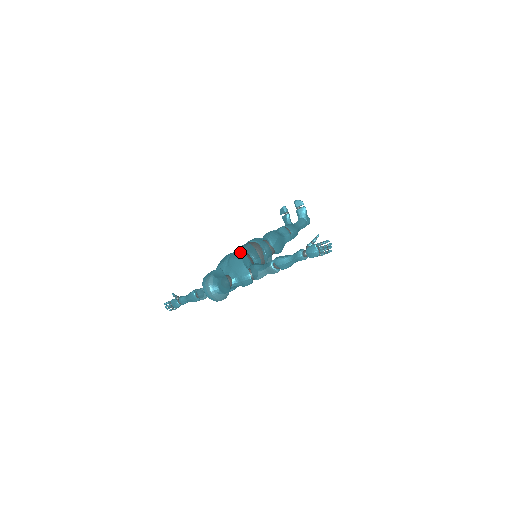
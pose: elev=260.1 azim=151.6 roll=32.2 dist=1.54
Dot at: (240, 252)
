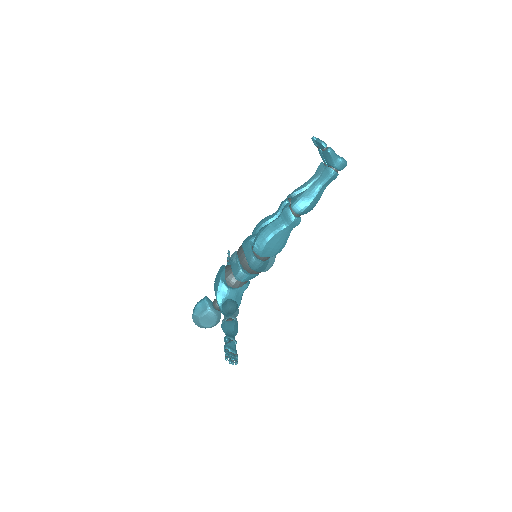
Dot at: (217, 282)
